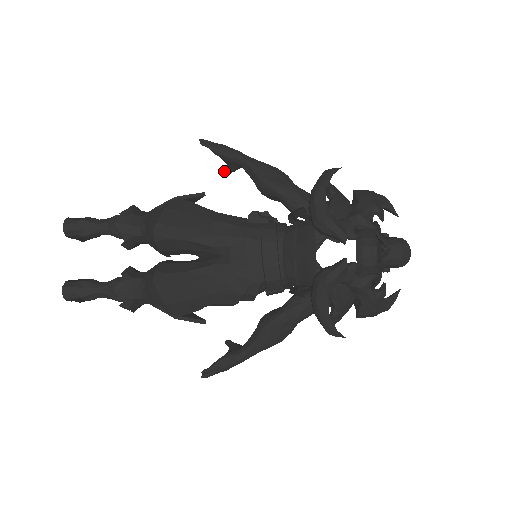
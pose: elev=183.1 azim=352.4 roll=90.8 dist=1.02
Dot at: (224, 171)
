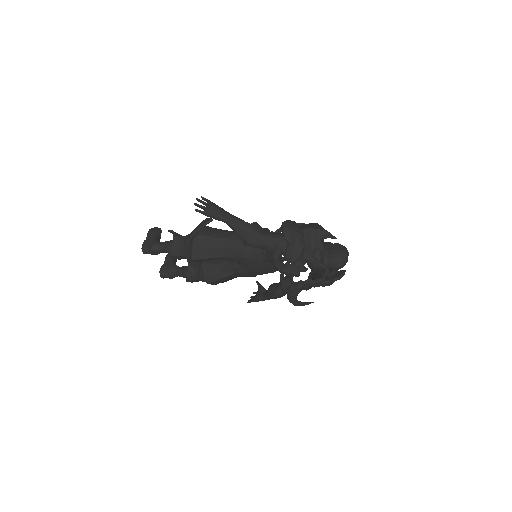
Dot at: occluded
